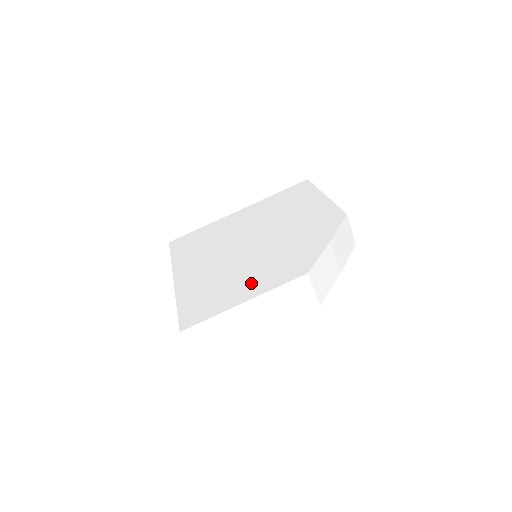
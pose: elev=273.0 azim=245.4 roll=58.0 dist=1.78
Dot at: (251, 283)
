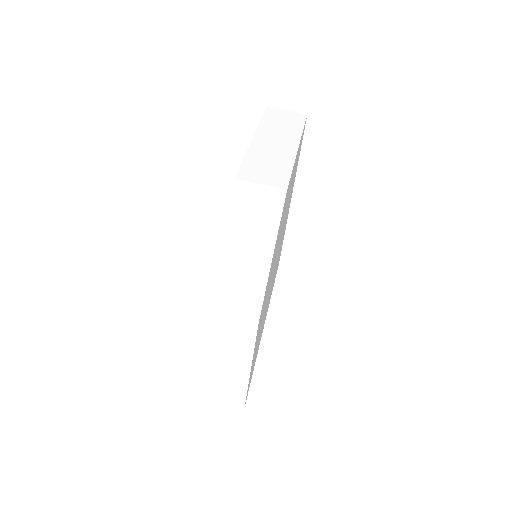
Dot at: occluded
